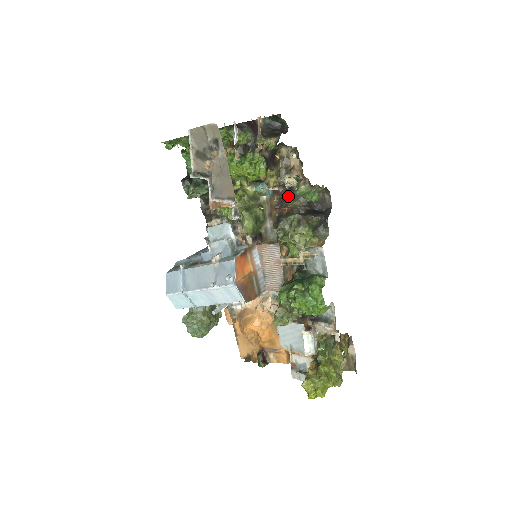
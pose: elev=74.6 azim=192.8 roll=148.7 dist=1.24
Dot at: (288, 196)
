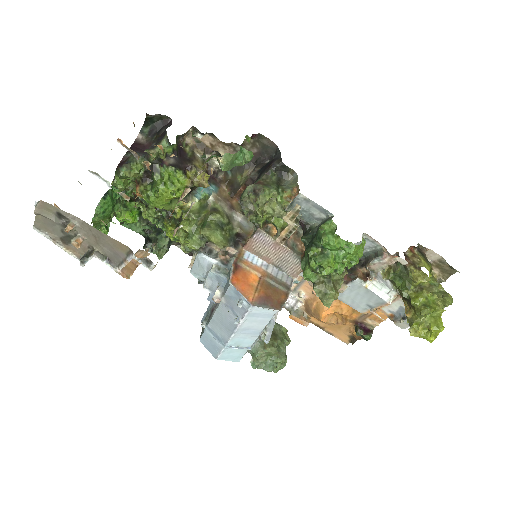
Dot at: (233, 175)
